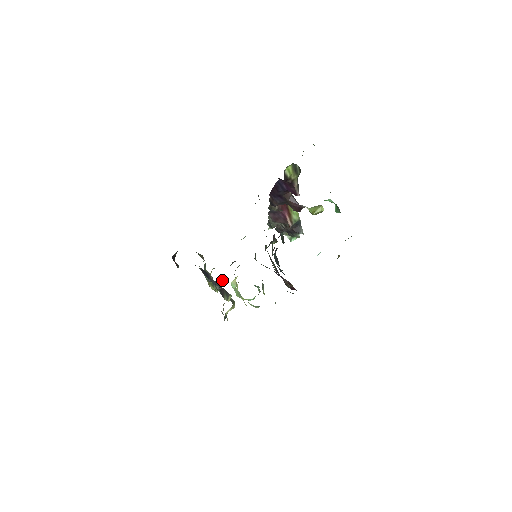
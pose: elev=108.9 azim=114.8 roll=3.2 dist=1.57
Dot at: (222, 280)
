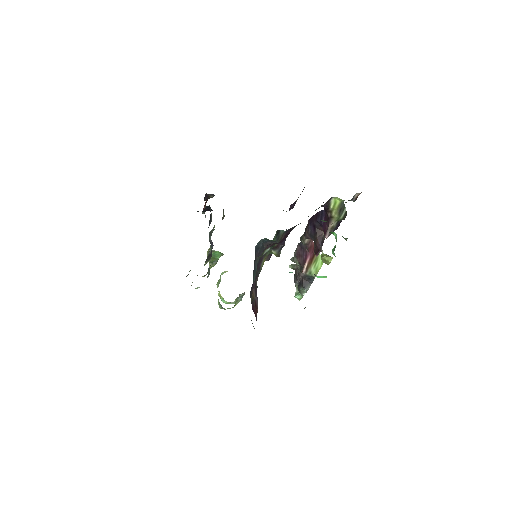
Dot at: (219, 255)
